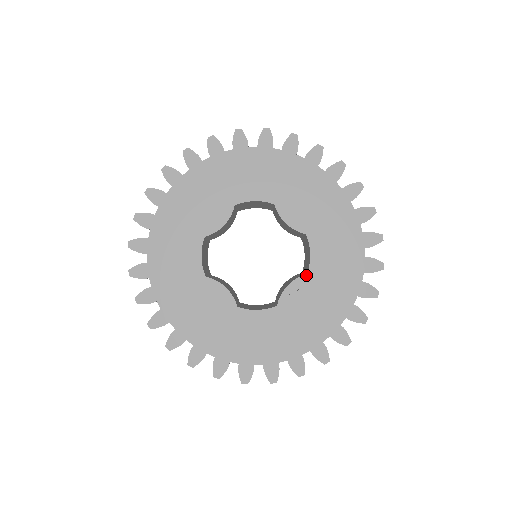
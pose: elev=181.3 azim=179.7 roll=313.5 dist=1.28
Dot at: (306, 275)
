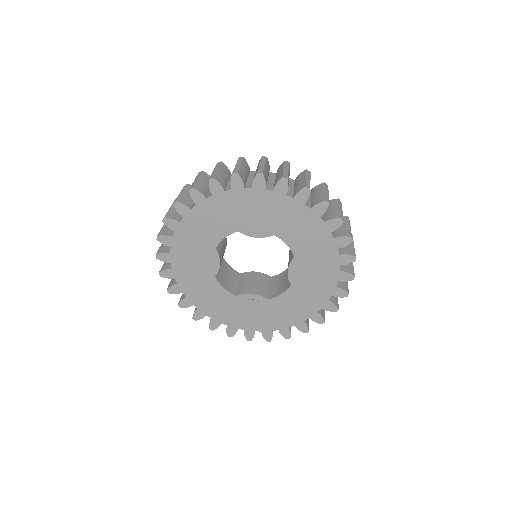
Dot at: (267, 299)
